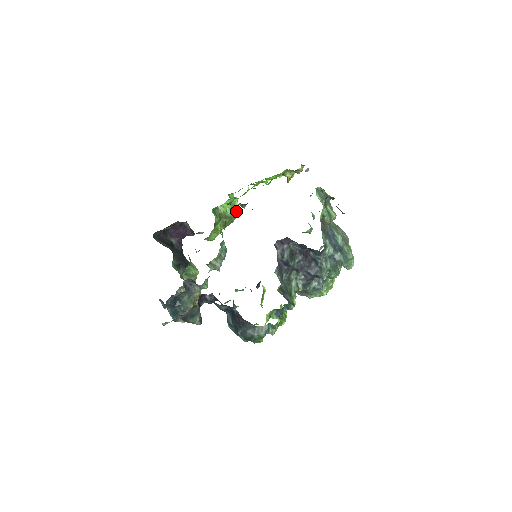
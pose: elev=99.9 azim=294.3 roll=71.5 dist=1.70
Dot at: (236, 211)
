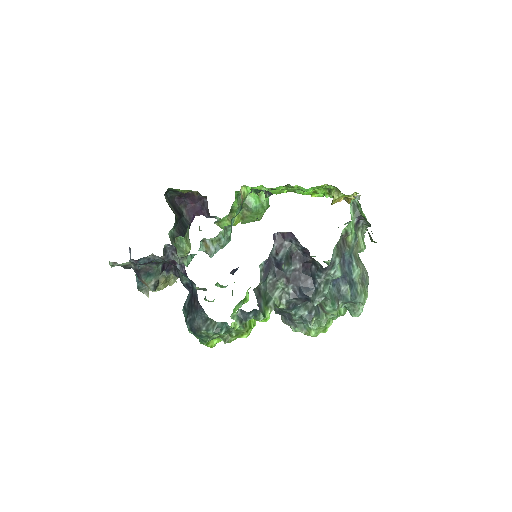
Dot at: (262, 208)
